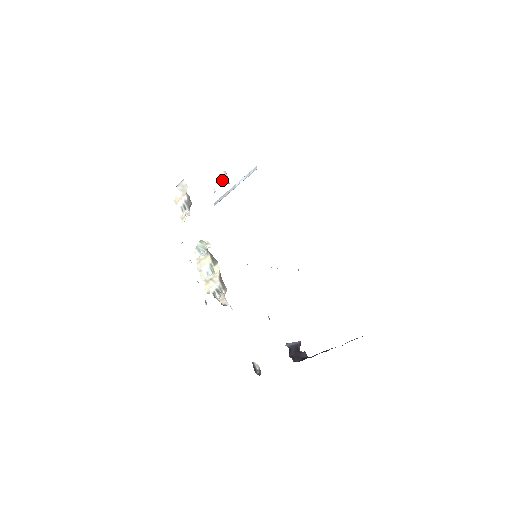
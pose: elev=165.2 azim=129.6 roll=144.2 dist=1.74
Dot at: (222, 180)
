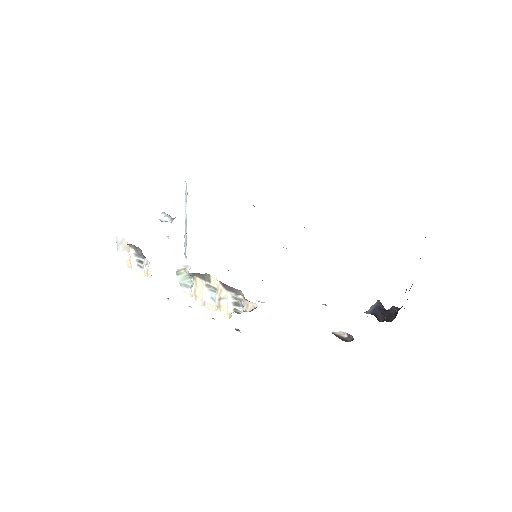
Dot at: occluded
